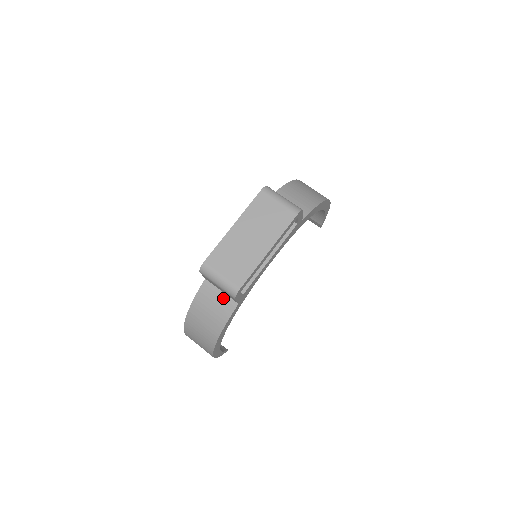
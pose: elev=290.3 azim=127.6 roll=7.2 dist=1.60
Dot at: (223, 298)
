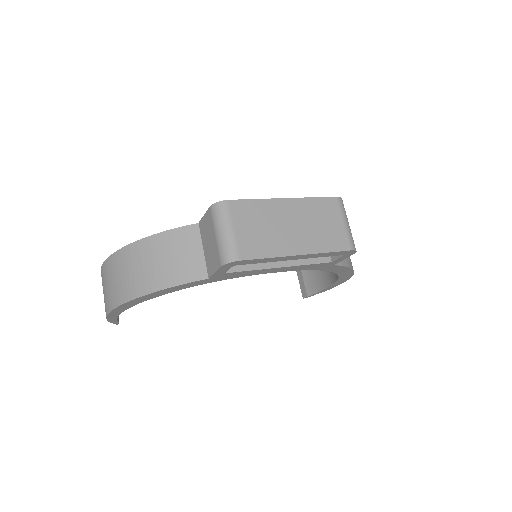
Dot at: (198, 258)
